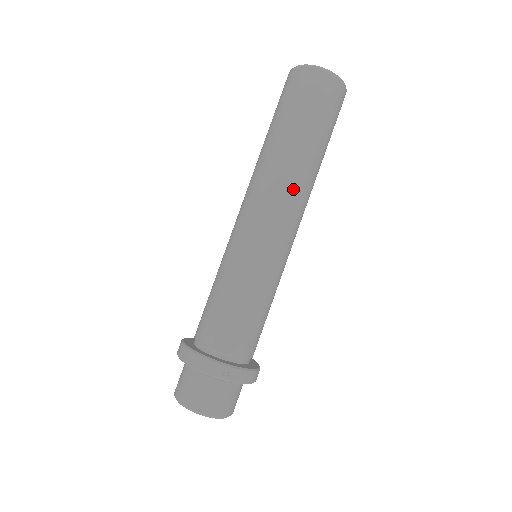
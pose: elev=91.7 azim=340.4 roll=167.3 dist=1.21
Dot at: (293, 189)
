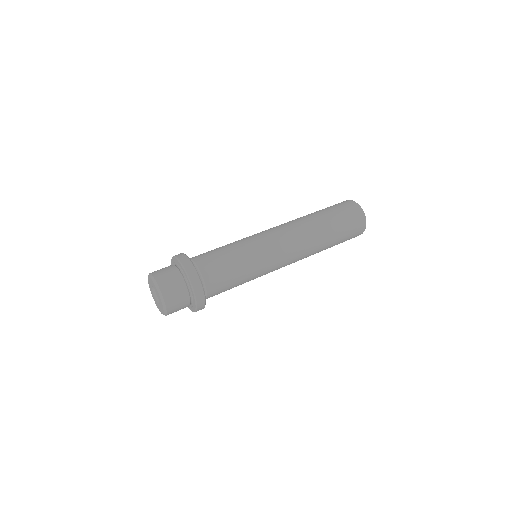
Dot at: (296, 224)
